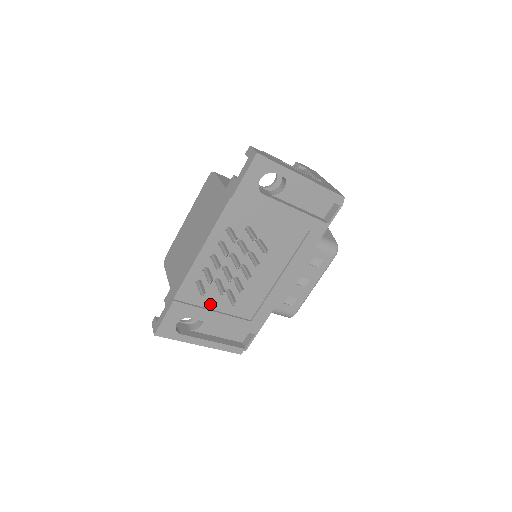
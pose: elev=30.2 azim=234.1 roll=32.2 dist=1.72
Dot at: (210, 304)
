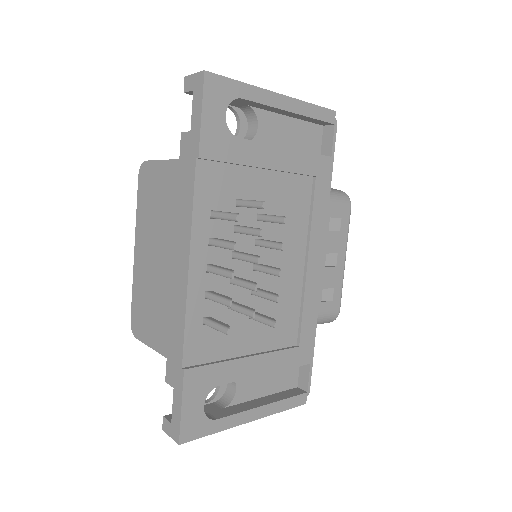
Dot at: (236, 349)
